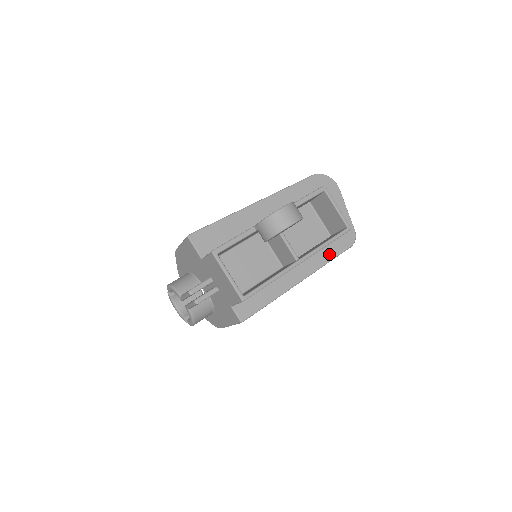
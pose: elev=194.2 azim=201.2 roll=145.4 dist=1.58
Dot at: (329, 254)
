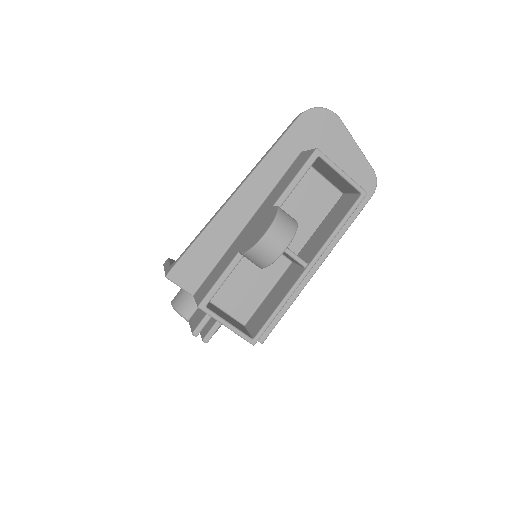
Dot at: occluded
